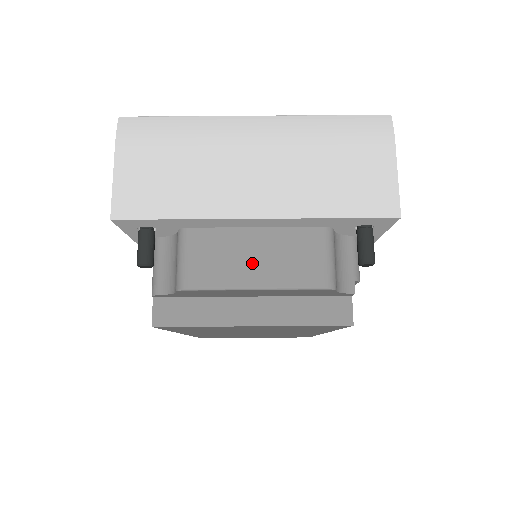
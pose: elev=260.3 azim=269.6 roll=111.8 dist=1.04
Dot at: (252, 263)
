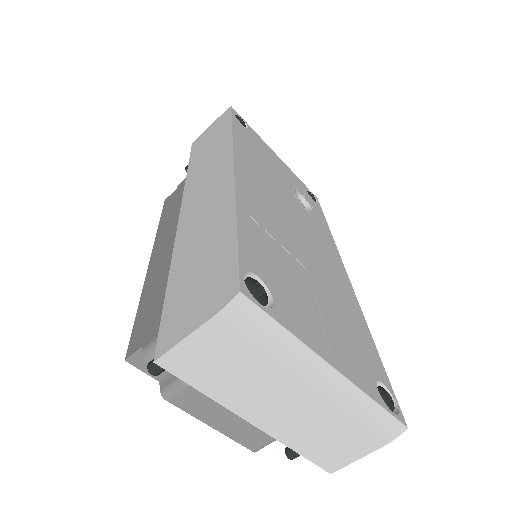
Dot at: (226, 417)
